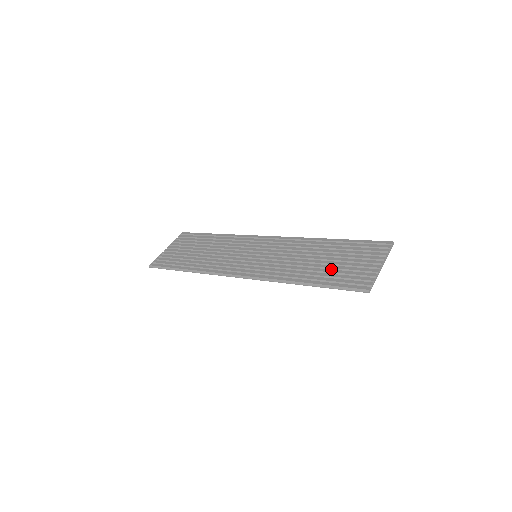
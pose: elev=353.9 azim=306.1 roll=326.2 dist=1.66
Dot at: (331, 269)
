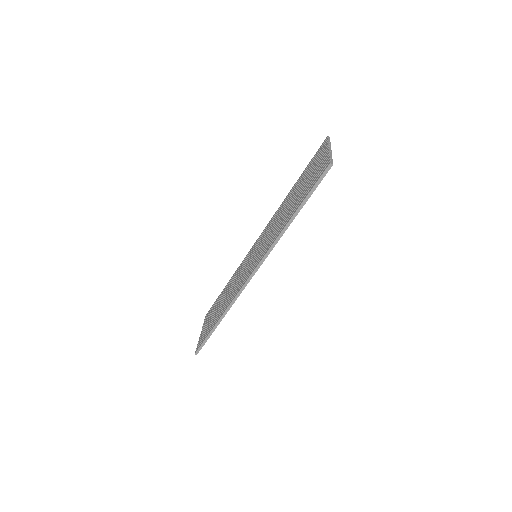
Dot at: (302, 193)
